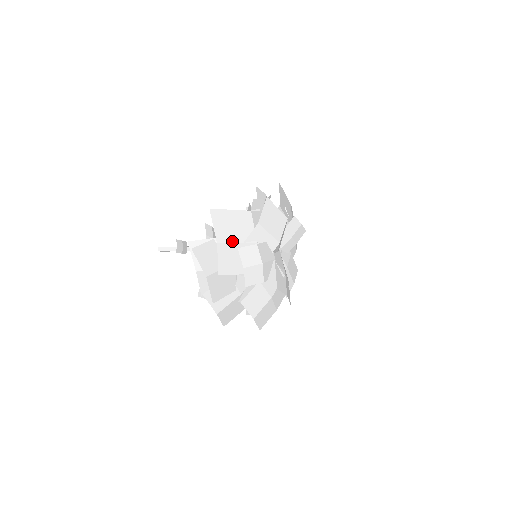
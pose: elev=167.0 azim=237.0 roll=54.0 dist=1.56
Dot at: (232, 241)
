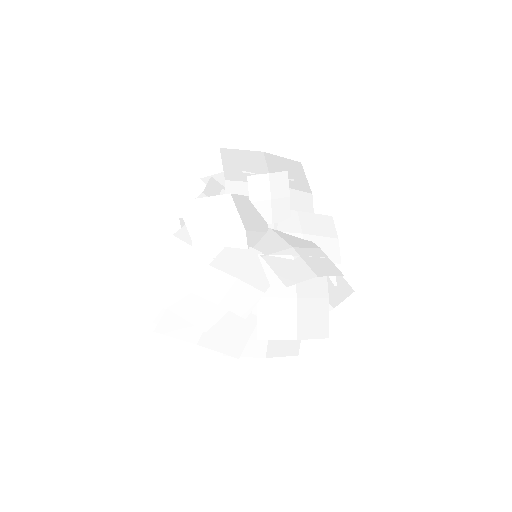
Dot at: (181, 288)
